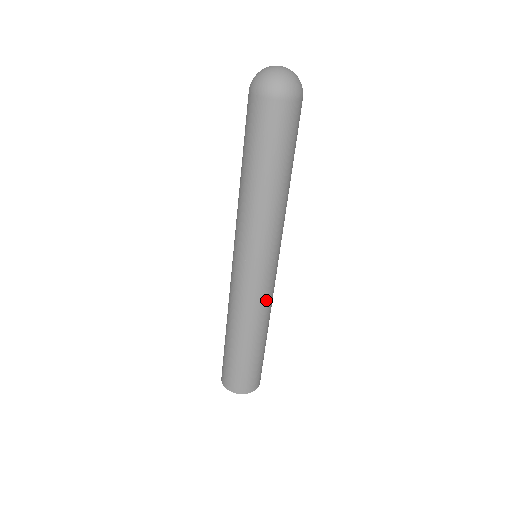
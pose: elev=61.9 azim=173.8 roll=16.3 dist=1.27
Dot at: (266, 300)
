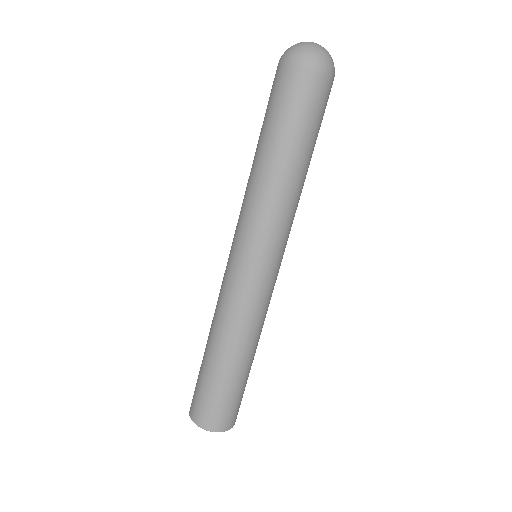
Dot at: occluded
